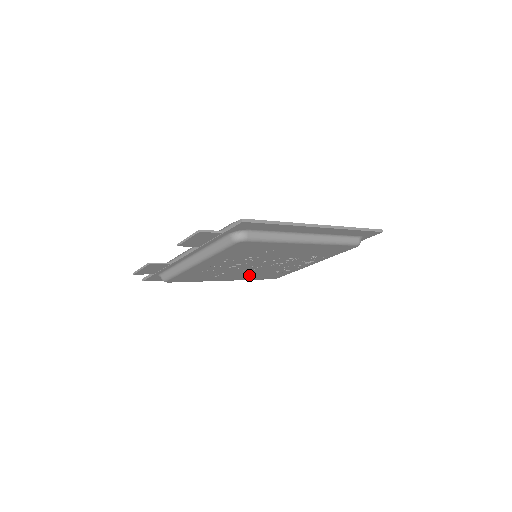
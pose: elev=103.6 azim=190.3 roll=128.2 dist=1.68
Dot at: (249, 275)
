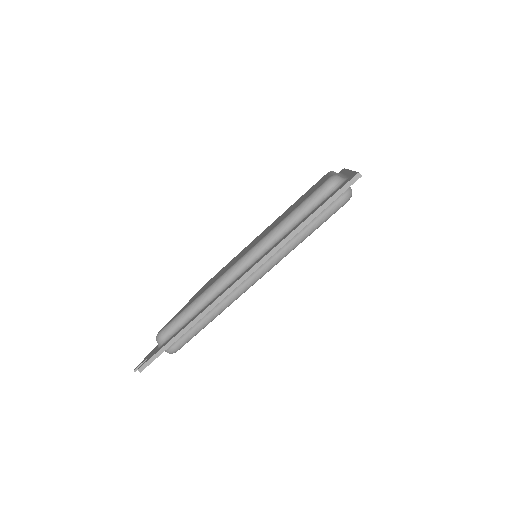
Dot at: occluded
